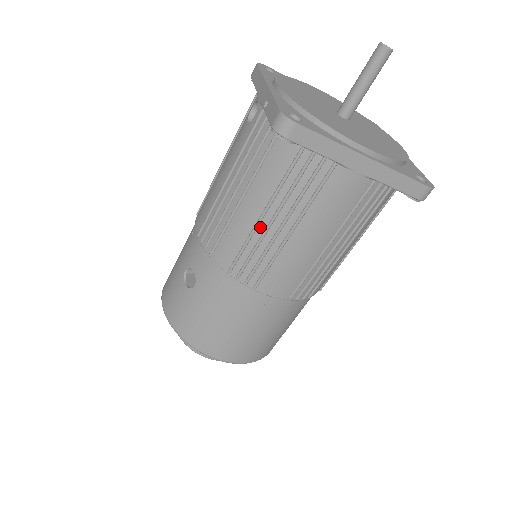
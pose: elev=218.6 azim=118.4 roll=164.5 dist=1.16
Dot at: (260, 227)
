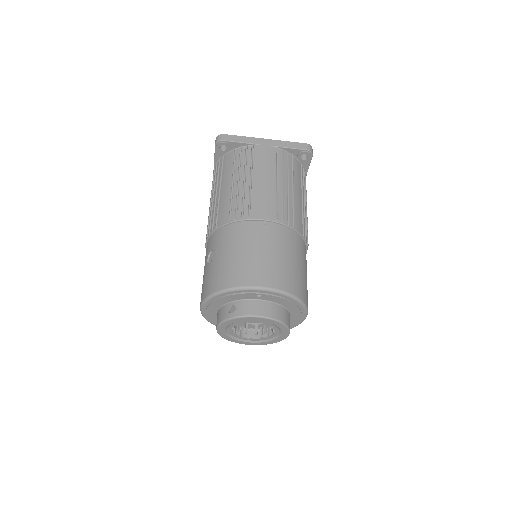
Dot at: (234, 189)
